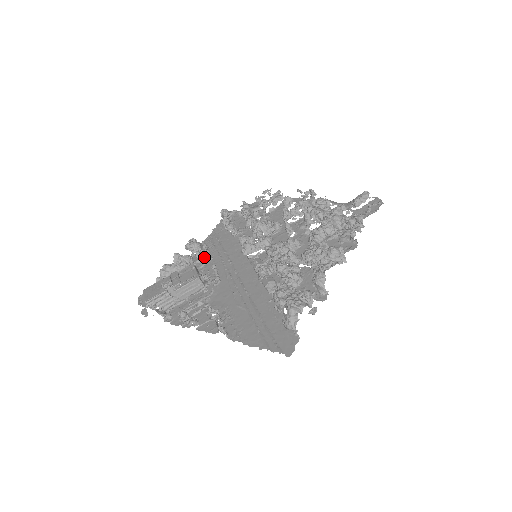
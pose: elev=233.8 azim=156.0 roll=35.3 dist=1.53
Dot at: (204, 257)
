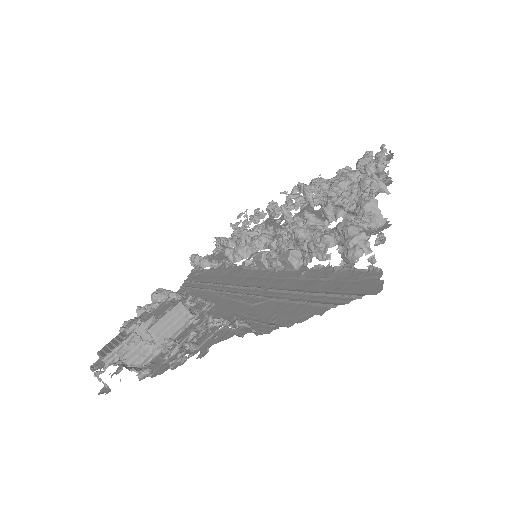
Dot at: (181, 296)
